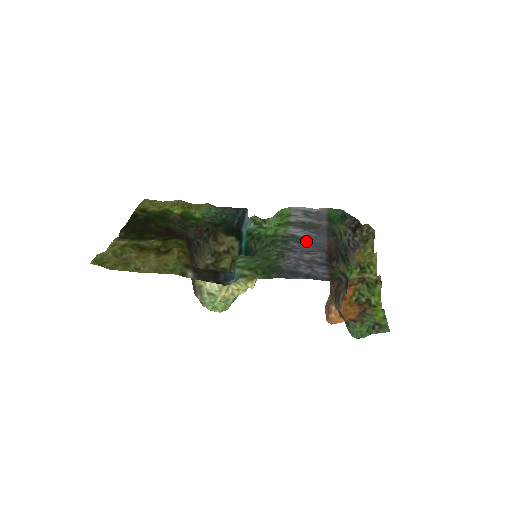
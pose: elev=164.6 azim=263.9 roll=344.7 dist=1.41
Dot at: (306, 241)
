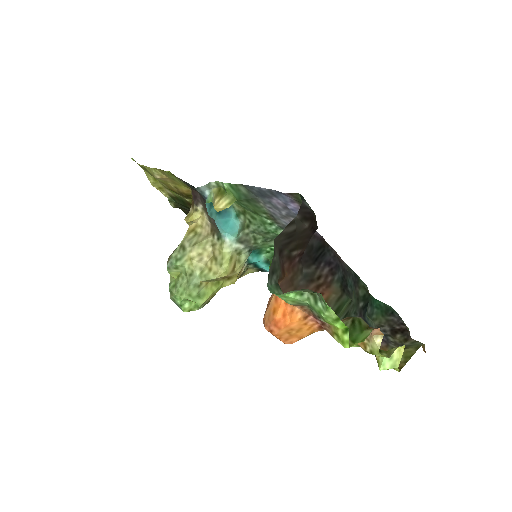
Dot at: occluded
